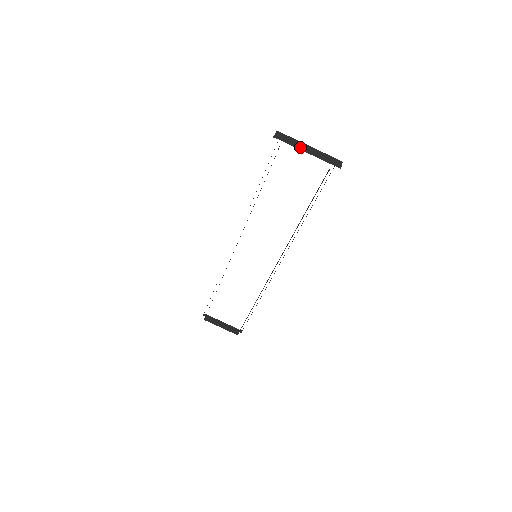
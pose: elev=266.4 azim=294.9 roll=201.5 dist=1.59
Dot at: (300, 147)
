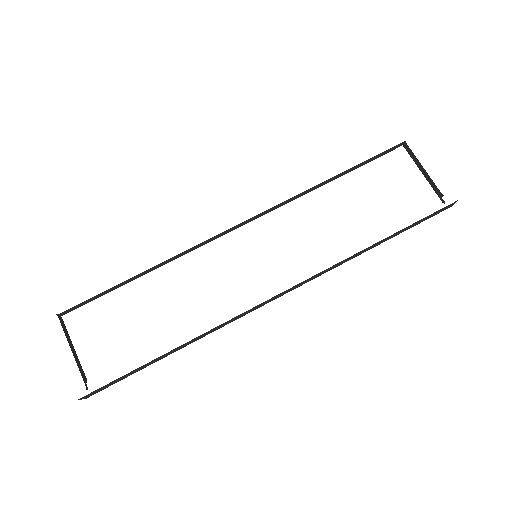
Dot at: occluded
